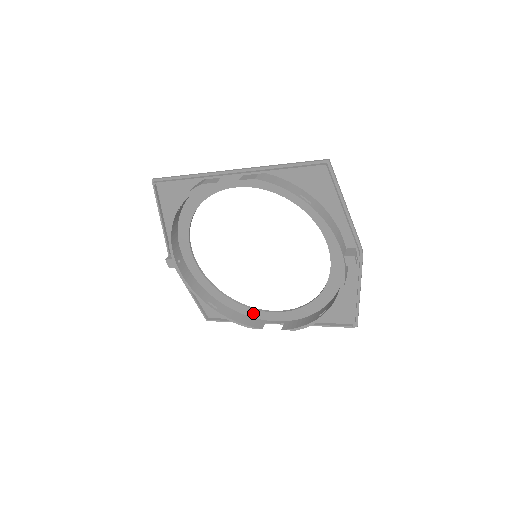
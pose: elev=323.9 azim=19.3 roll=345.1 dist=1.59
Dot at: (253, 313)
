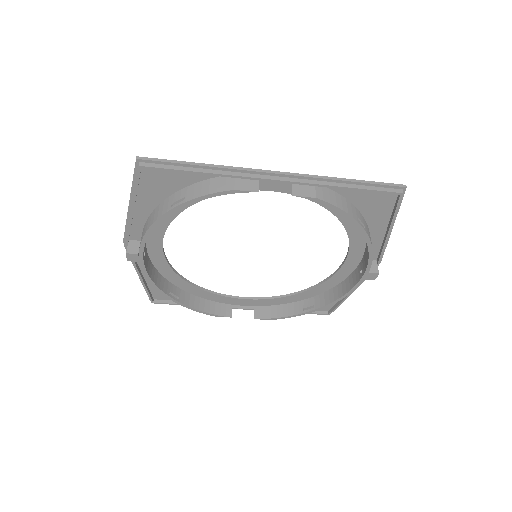
Dot at: (218, 298)
